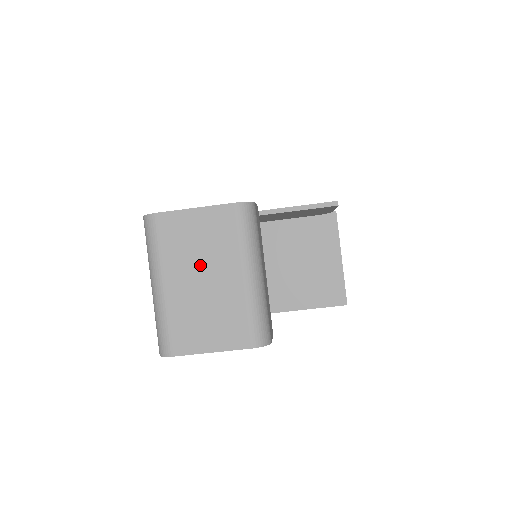
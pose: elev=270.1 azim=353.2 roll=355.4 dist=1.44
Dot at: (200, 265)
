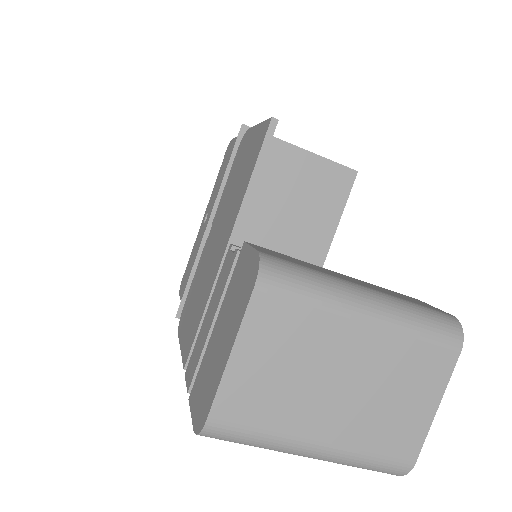
Dot at: (318, 380)
